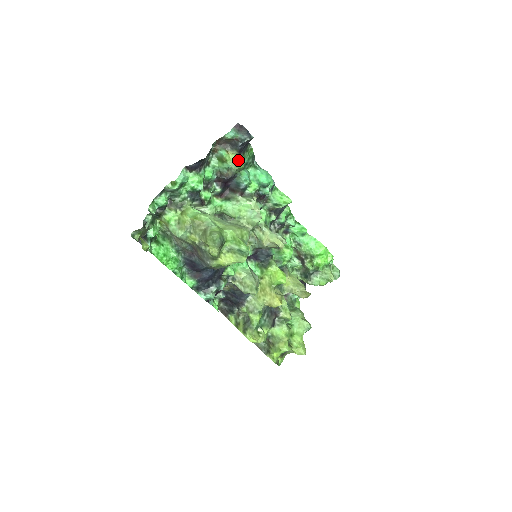
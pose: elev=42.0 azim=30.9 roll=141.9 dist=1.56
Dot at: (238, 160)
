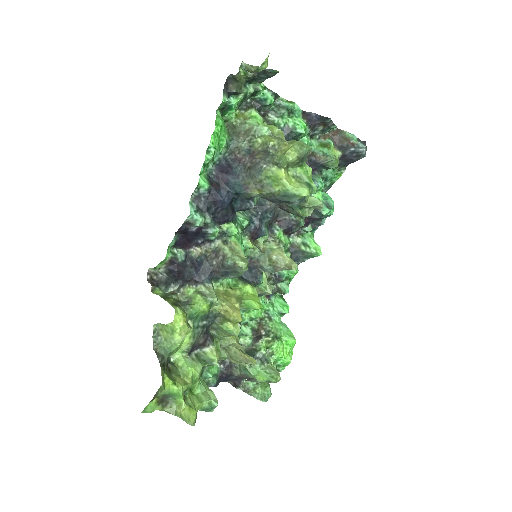
Dot at: (338, 158)
